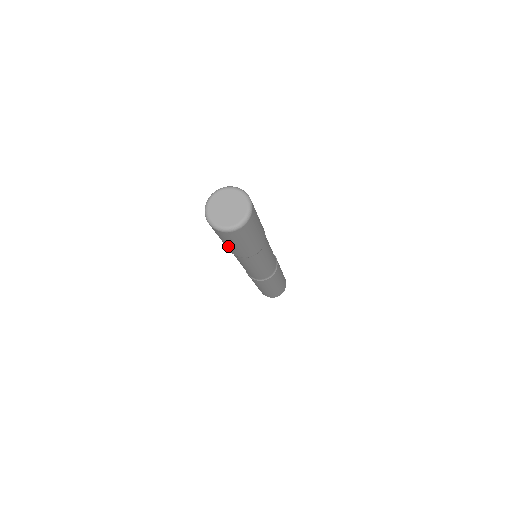
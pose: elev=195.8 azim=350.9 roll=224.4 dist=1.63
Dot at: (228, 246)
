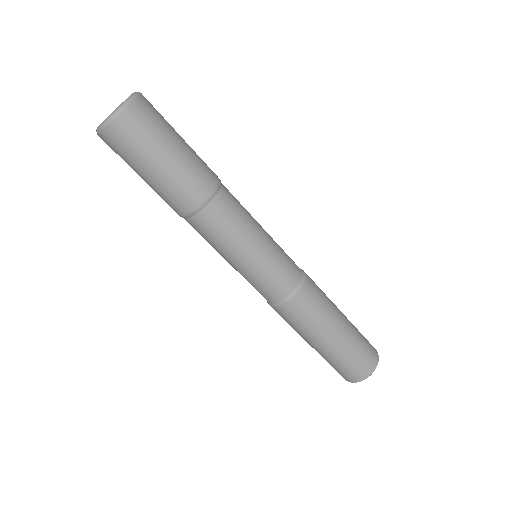
Dot at: (149, 185)
